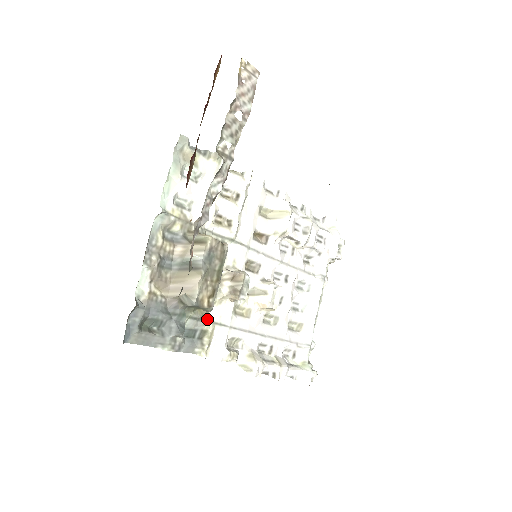
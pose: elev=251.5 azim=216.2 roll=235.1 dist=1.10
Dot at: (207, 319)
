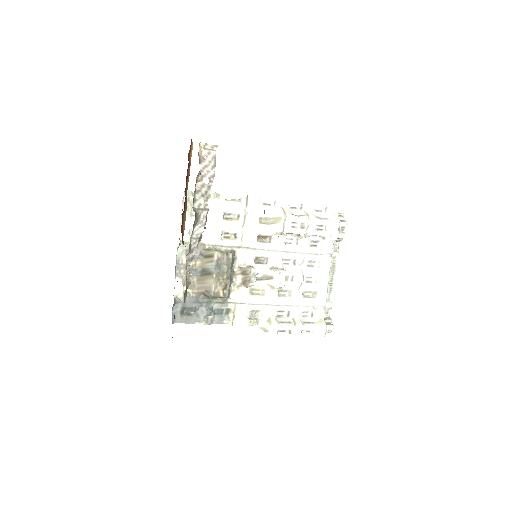
Dot at: (229, 301)
